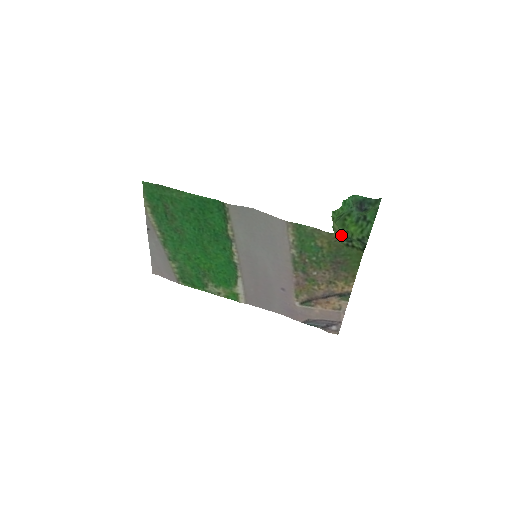
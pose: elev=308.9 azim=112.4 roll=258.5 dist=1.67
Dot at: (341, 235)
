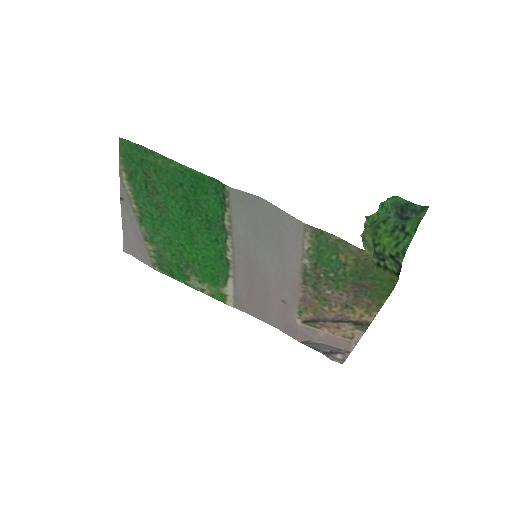
Dot at: occluded
